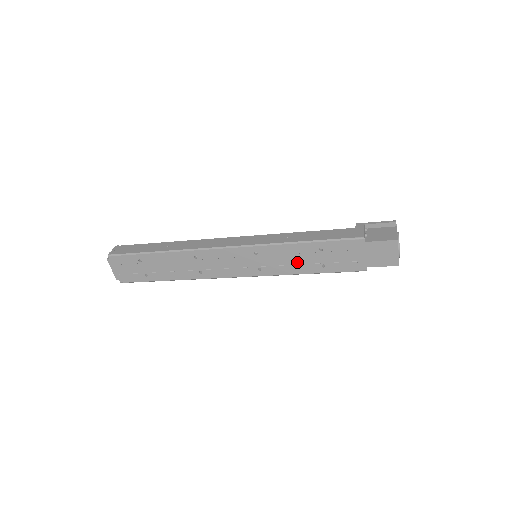
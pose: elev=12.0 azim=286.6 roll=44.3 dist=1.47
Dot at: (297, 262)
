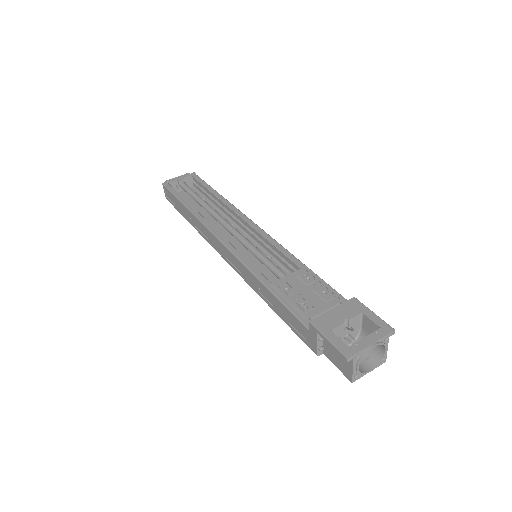
Dot at: occluded
